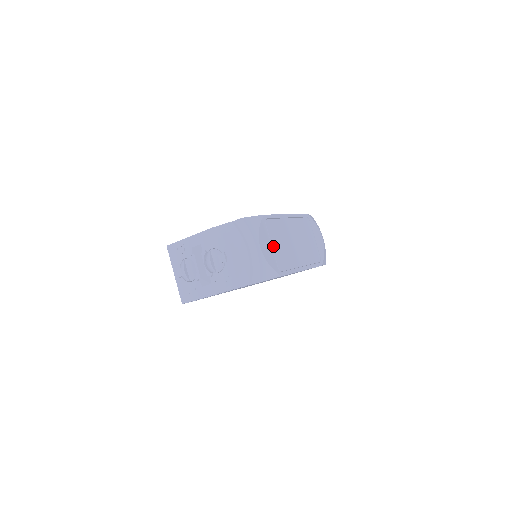
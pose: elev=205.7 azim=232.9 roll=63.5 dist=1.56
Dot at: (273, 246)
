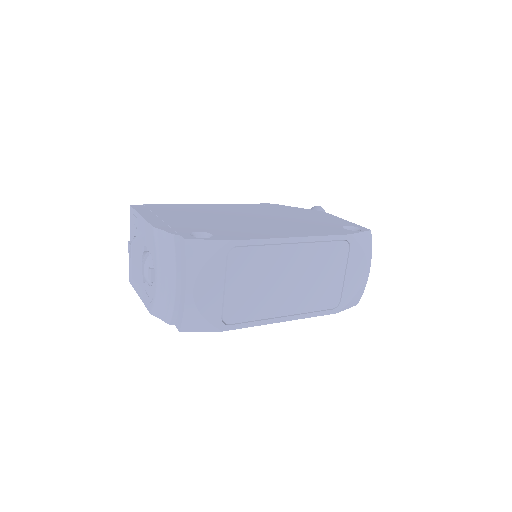
Dot at: (228, 288)
